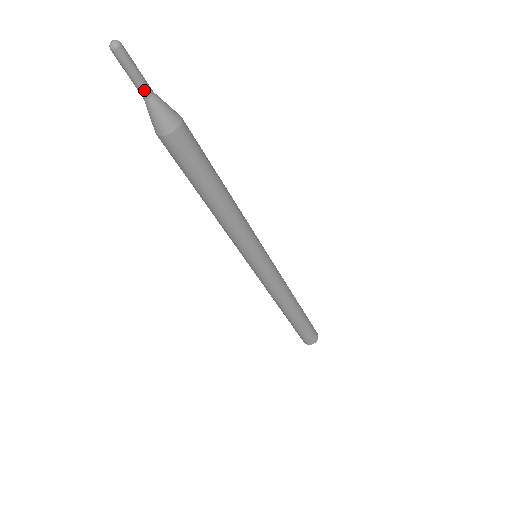
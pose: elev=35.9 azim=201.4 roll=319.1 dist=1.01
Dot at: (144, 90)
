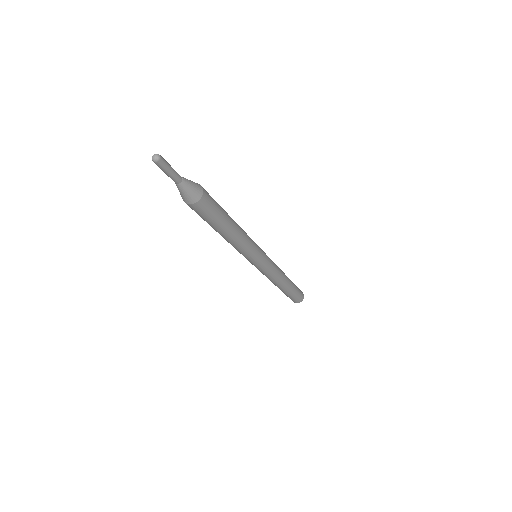
Dot at: (178, 178)
